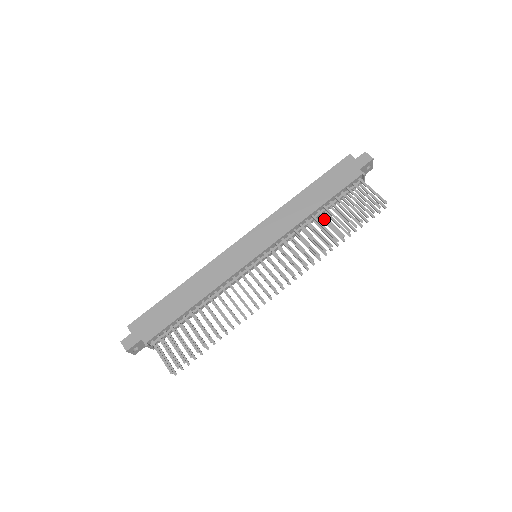
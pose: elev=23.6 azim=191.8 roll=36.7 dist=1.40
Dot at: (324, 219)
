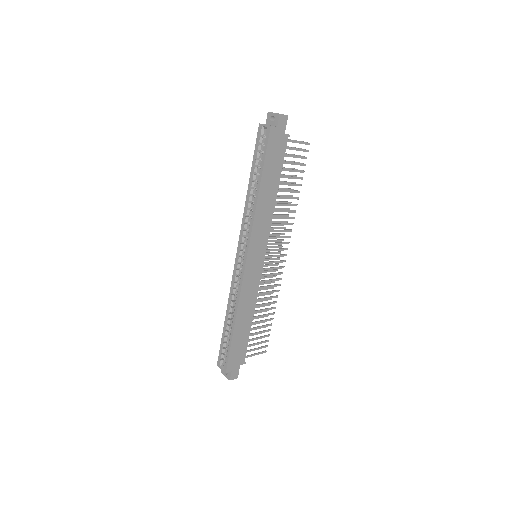
Dot at: occluded
